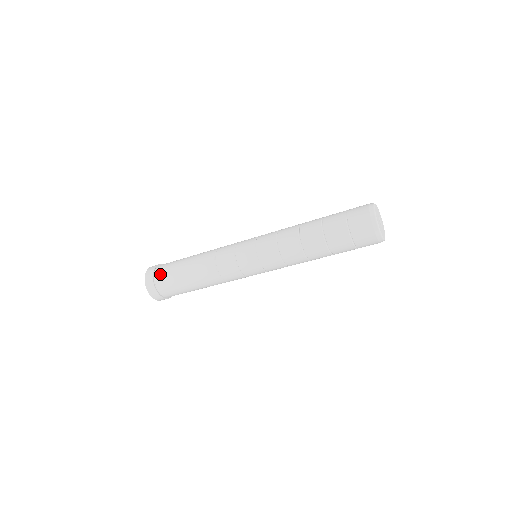
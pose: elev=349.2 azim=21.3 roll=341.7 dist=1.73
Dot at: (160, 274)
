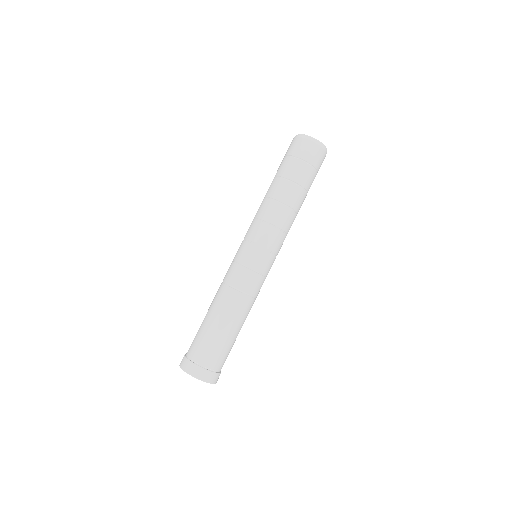
Dot at: (208, 359)
